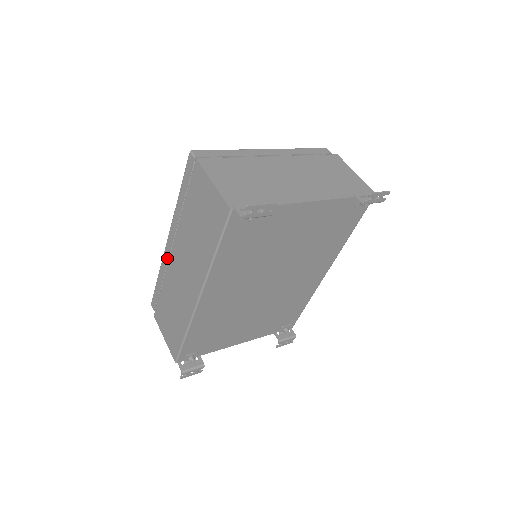
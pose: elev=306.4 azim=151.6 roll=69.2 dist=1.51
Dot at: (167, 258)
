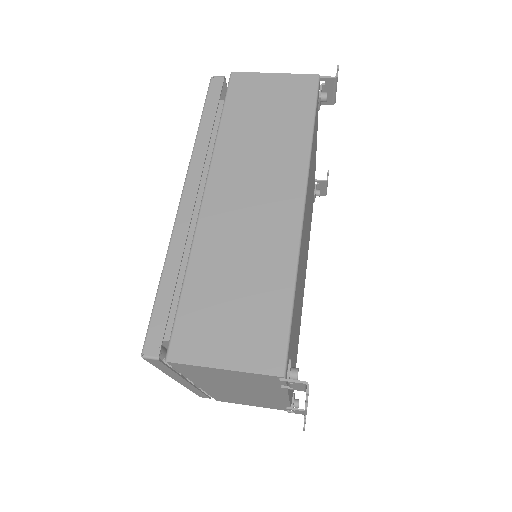
Dot at: (190, 219)
